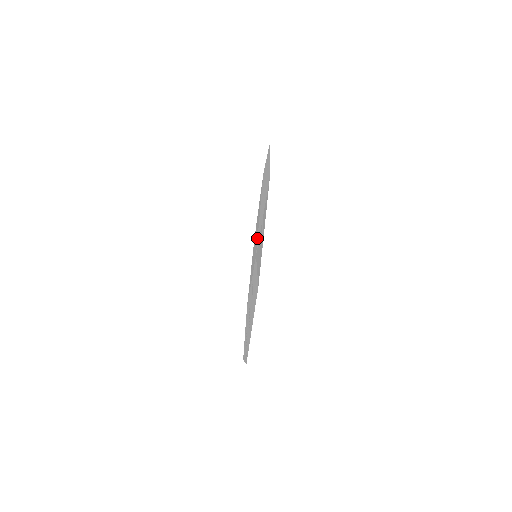
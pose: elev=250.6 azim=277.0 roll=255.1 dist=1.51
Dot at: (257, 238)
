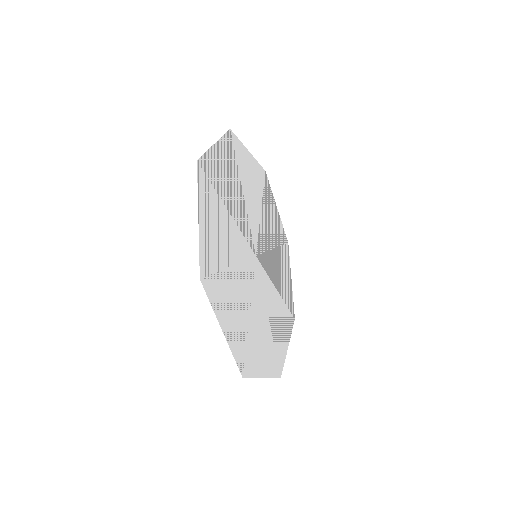
Dot at: (258, 237)
